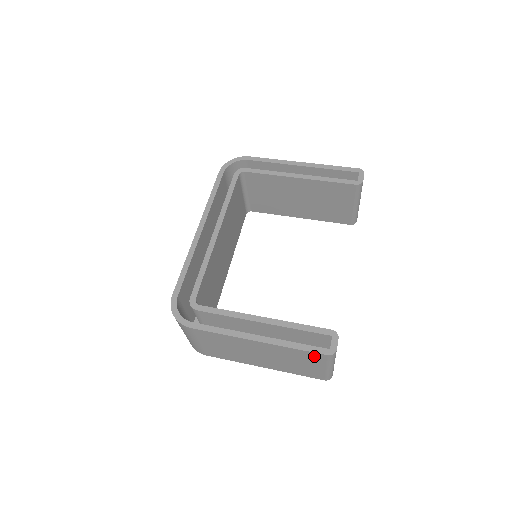
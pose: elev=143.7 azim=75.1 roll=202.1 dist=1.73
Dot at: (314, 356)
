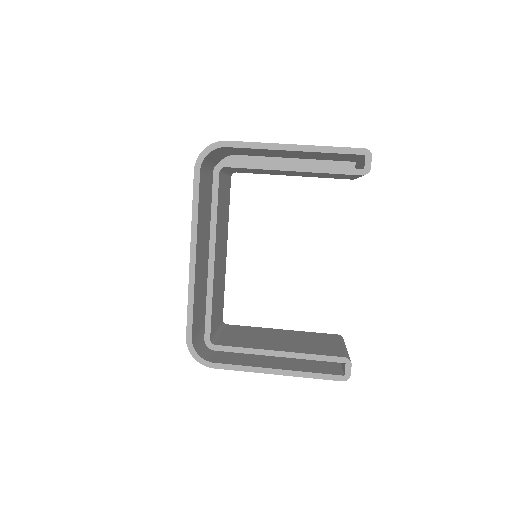
Dot at: occluded
